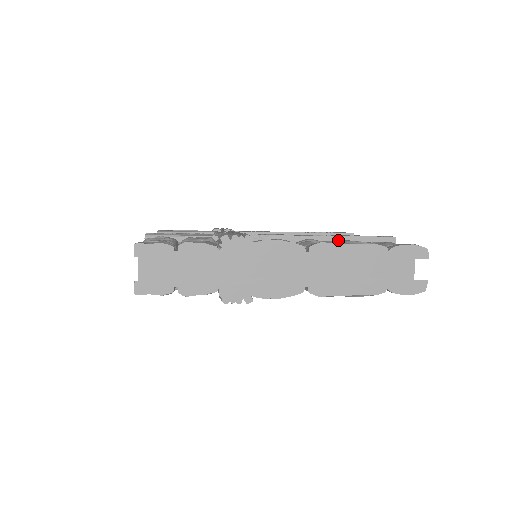
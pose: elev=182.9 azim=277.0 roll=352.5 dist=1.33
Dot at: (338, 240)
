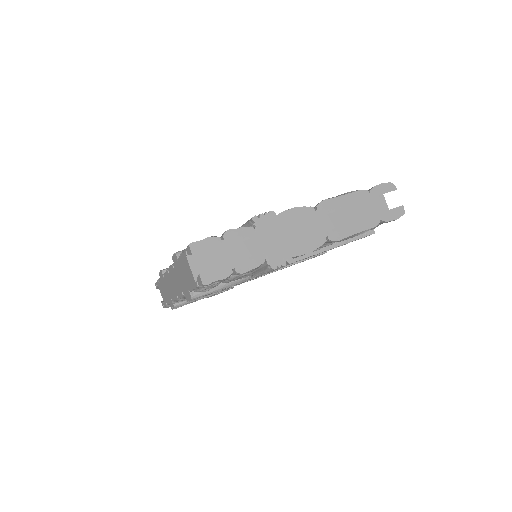
Dot at: occluded
